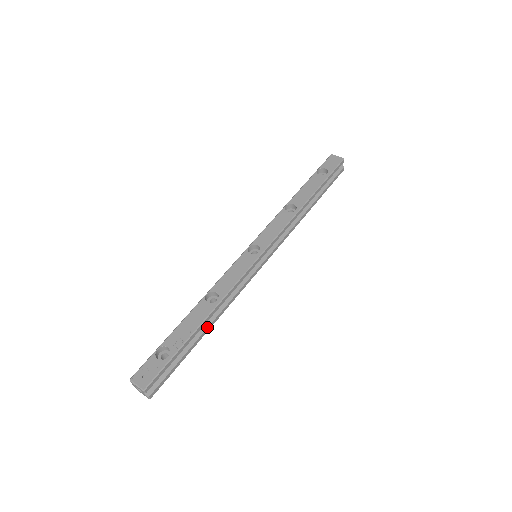
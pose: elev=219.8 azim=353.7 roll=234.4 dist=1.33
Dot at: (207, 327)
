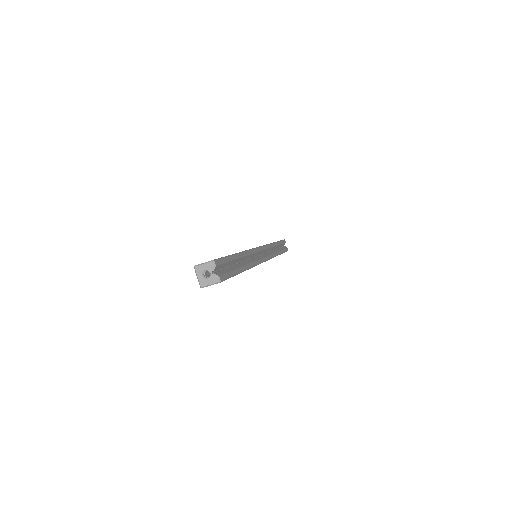
Dot at: (244, 265)
